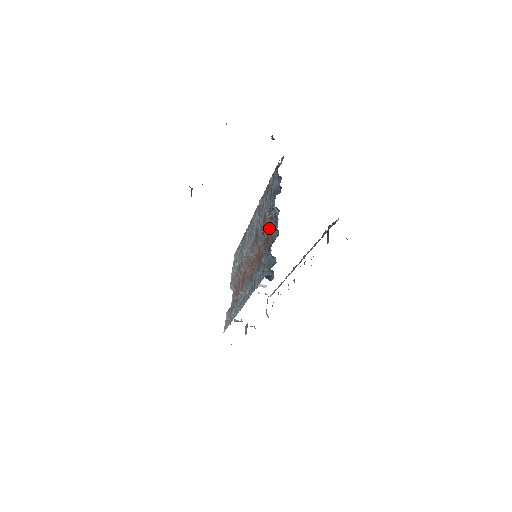
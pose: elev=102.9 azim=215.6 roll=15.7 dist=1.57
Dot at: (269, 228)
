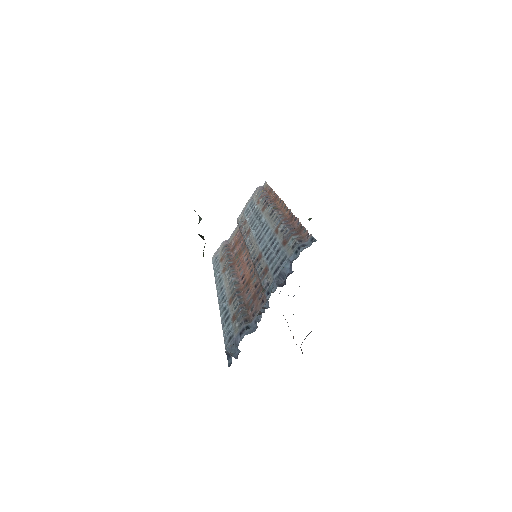
Dot at: (262, 288)
